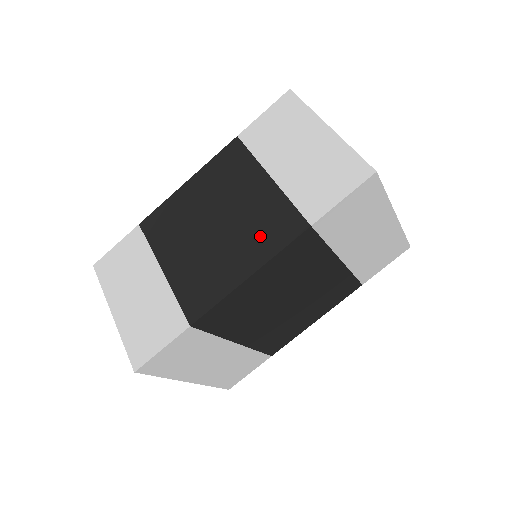
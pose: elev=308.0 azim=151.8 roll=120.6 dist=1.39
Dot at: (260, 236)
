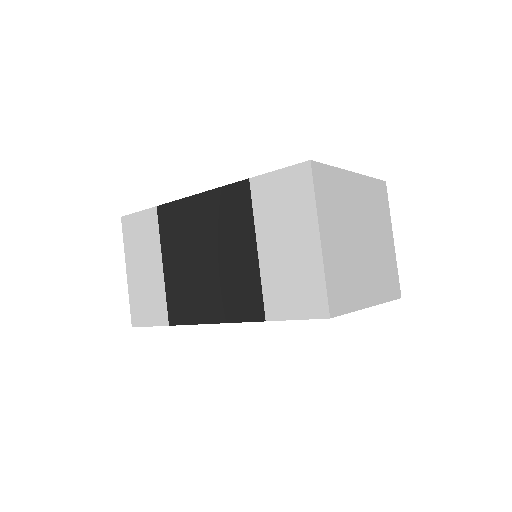
Dot at: (231, 297)
